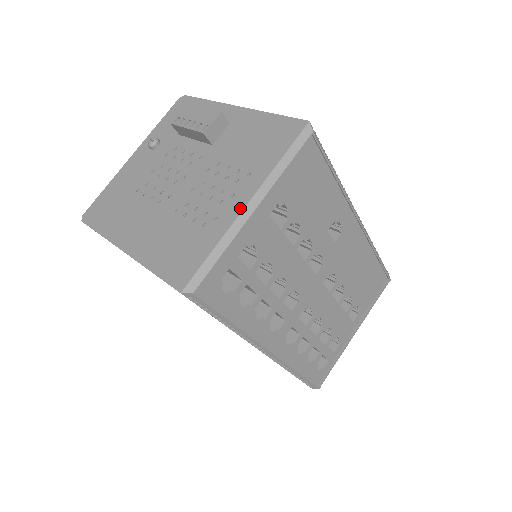
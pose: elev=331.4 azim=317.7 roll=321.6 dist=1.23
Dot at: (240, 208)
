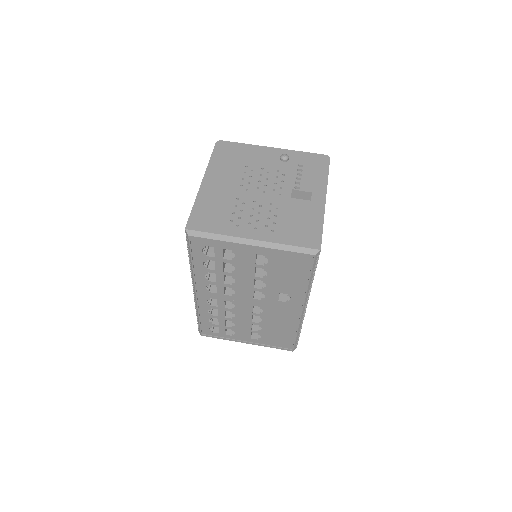
Dot at: (248, 236)
